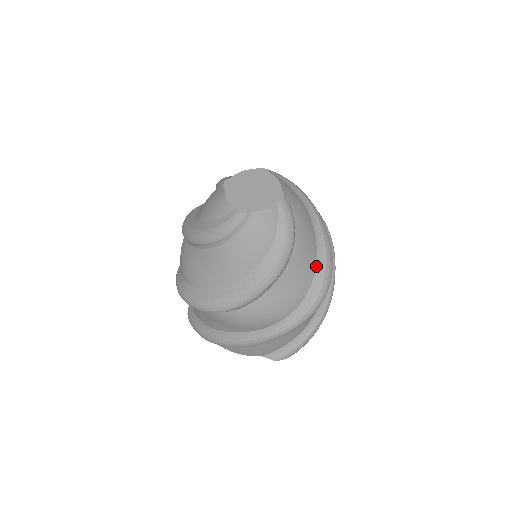
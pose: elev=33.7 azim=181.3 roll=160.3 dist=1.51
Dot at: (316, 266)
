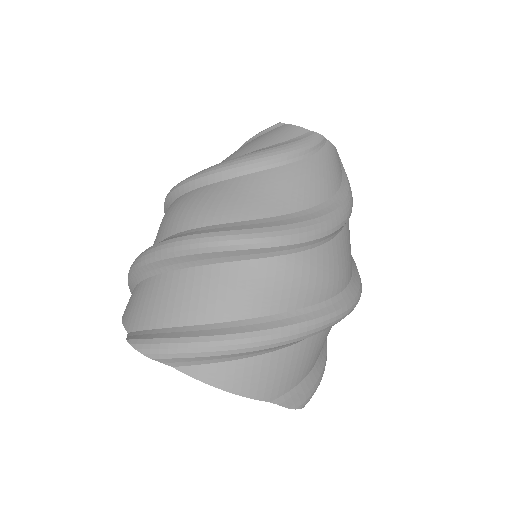
Dot at: occluded
